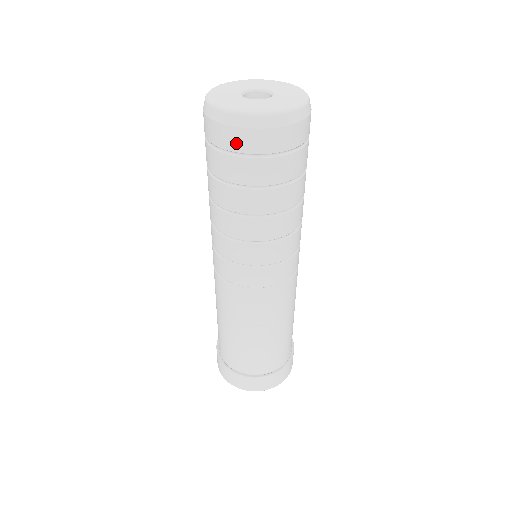
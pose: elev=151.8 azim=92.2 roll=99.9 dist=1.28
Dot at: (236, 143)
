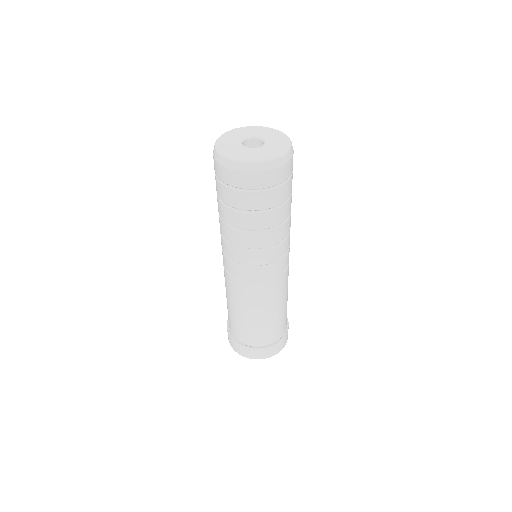
Dot at: (252, 183)
